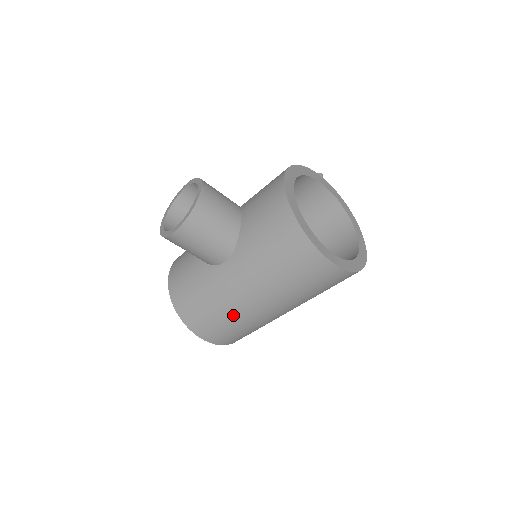
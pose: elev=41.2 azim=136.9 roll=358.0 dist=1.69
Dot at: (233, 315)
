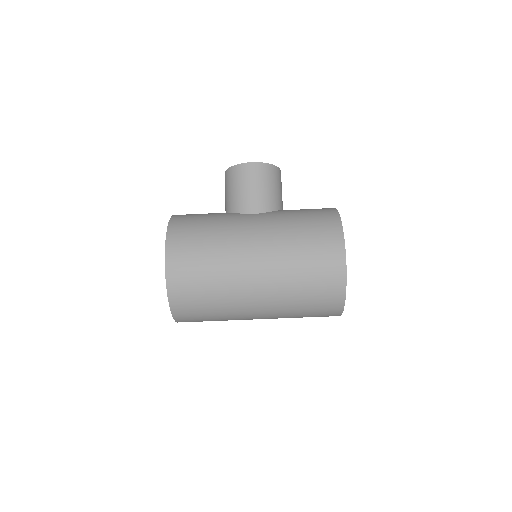
Dot at: (222, 247)
